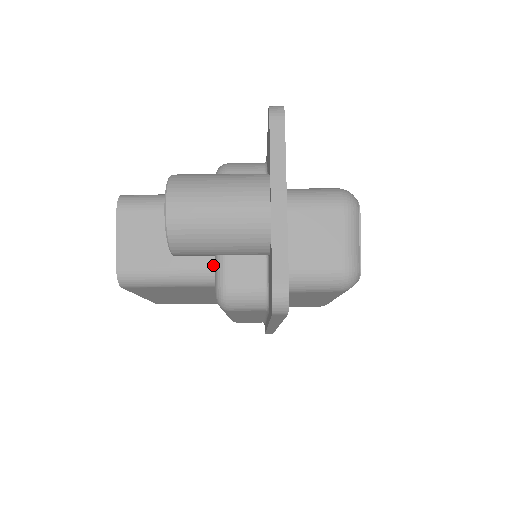
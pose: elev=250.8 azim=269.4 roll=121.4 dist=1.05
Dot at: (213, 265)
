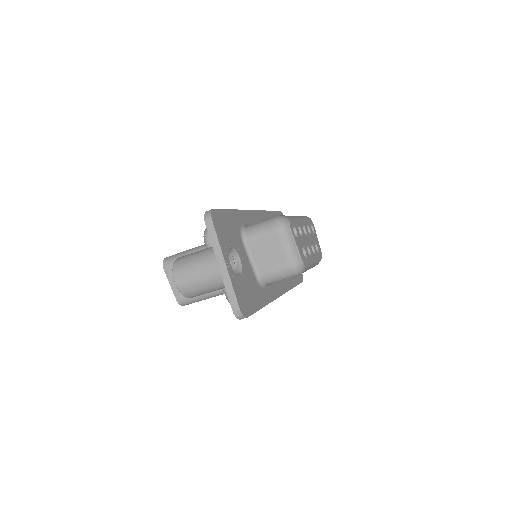
Dot at: occluded
